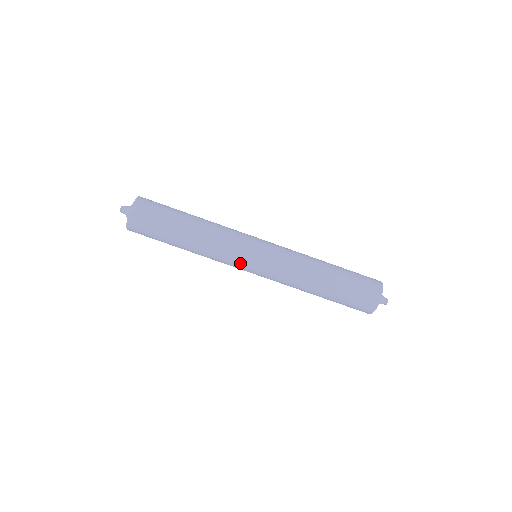
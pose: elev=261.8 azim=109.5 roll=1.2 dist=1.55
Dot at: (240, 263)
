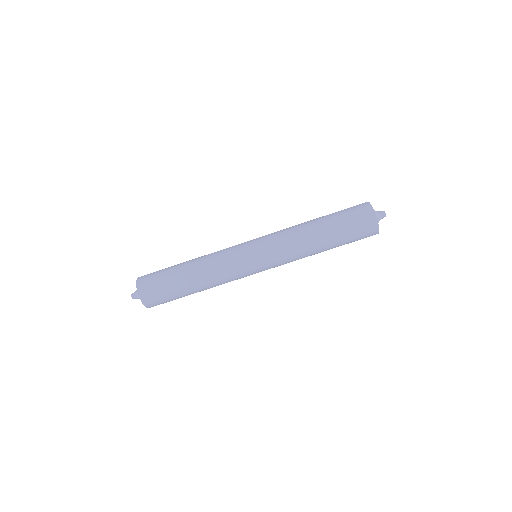
Dot at: (244, 263)
